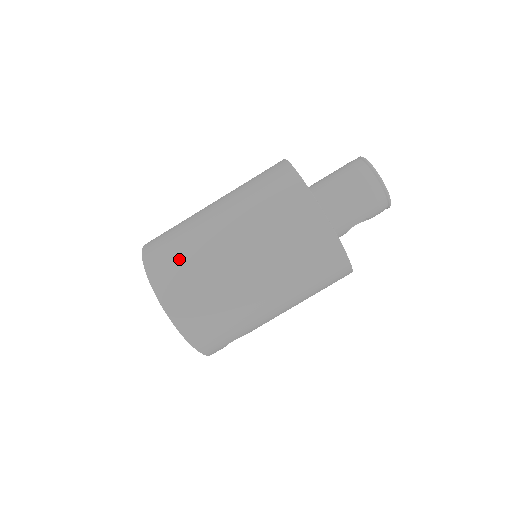
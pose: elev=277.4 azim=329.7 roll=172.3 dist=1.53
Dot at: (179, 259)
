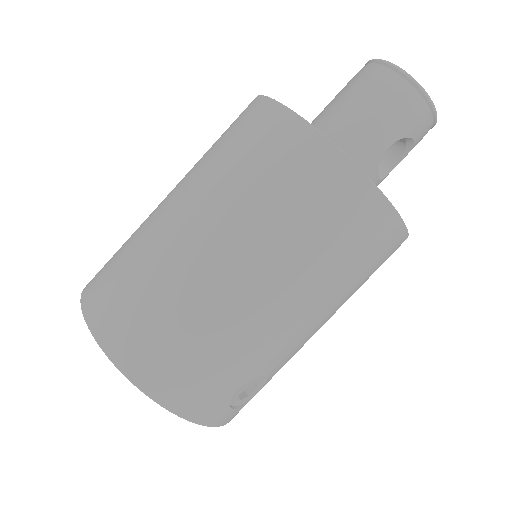
Dot at: (118, 266)
